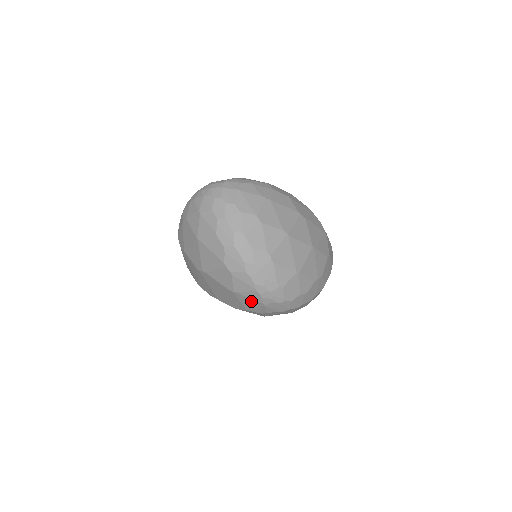
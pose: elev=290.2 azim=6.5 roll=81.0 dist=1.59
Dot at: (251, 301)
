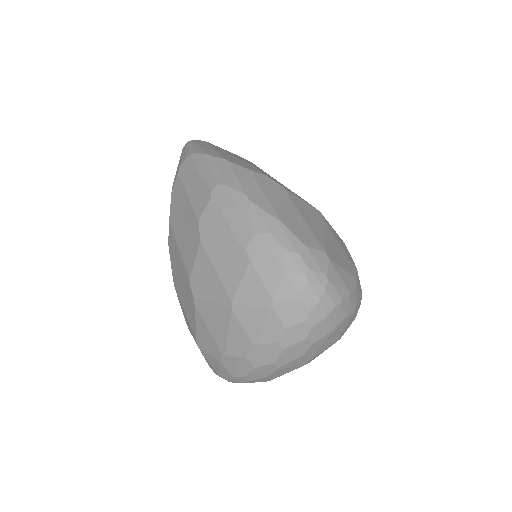
Dot at: occluded
